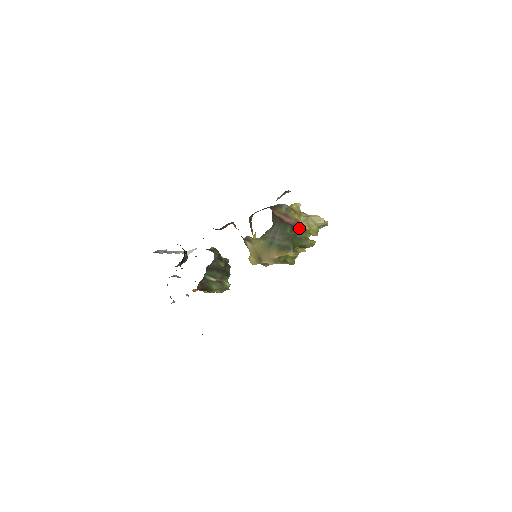
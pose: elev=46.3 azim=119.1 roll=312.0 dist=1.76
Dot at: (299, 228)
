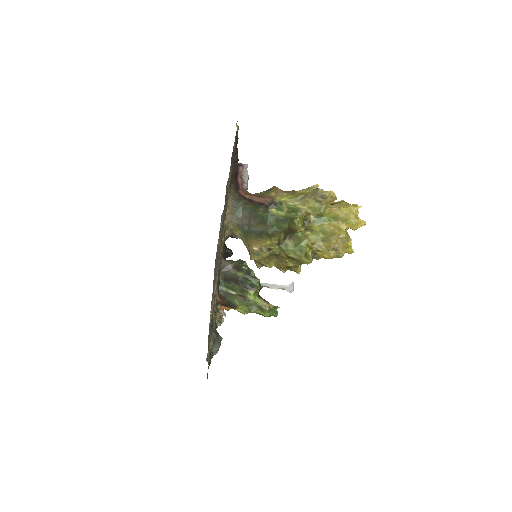
Dot at: (283, 208)
